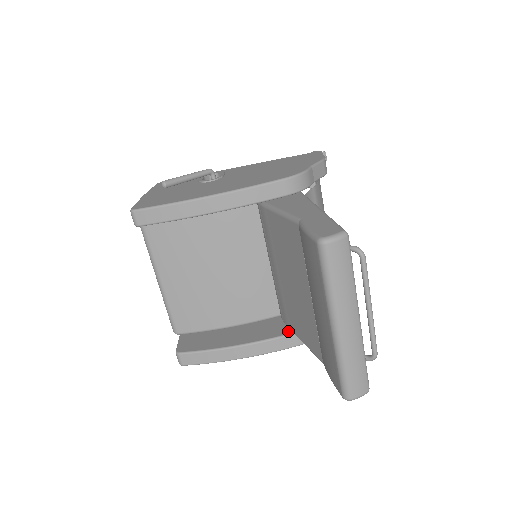
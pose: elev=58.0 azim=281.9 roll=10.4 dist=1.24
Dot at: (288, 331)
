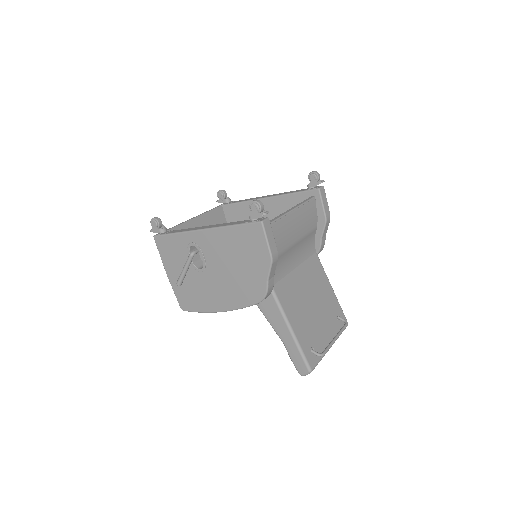
Dot at: occluded
